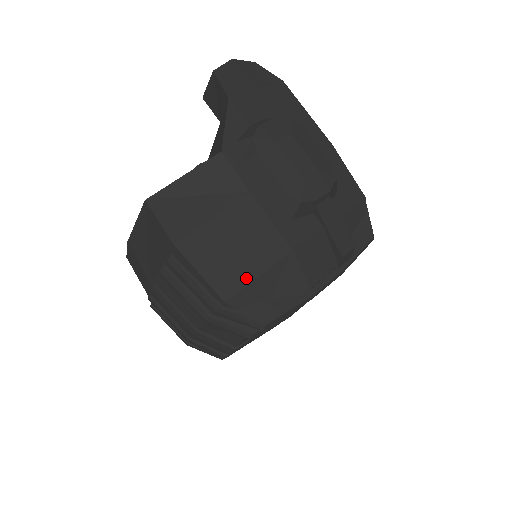
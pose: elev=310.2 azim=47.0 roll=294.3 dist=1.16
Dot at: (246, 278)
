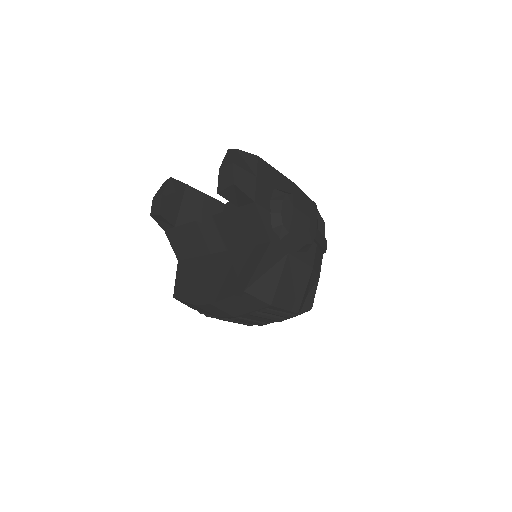
Dot at: (301, 296)
